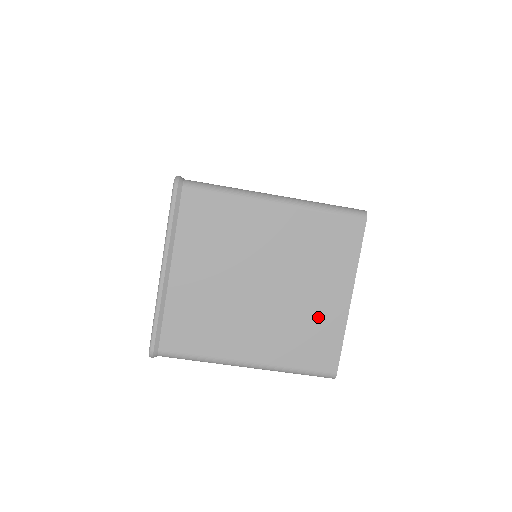
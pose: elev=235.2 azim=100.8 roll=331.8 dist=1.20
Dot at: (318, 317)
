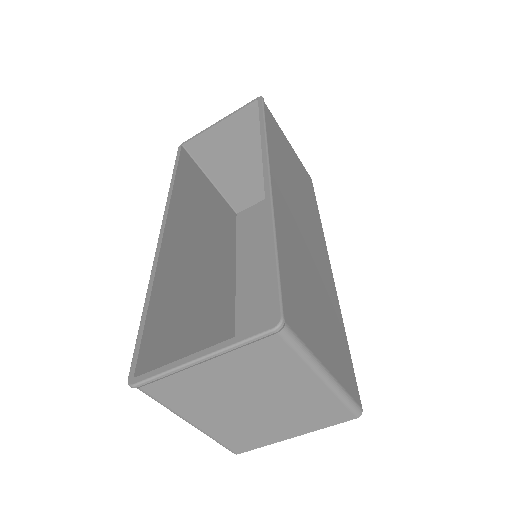
Dot at: (264, 433)
